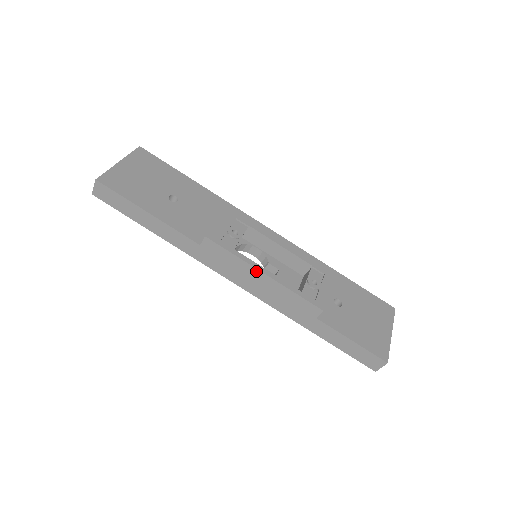
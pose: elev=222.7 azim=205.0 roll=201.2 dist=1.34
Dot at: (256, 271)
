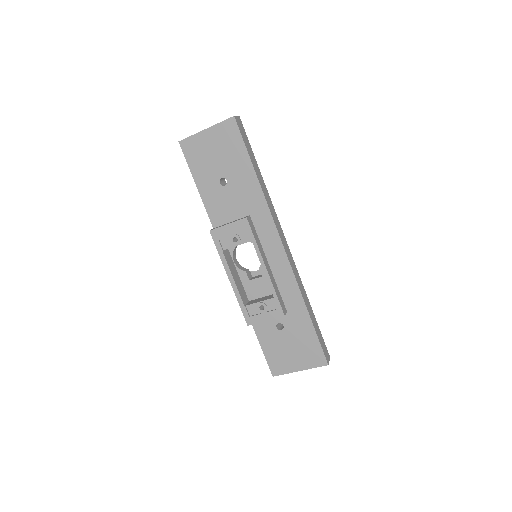
Dot at: (227, 272)
